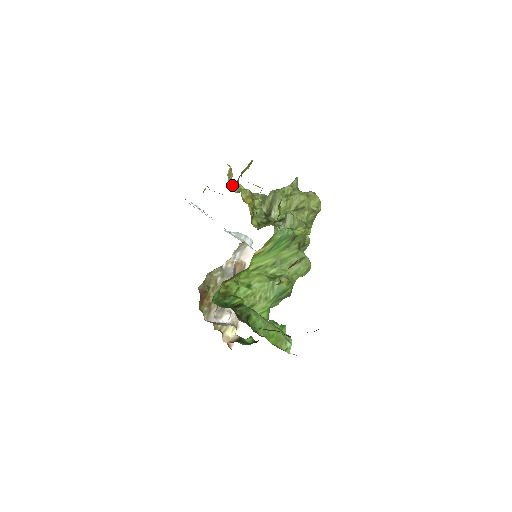
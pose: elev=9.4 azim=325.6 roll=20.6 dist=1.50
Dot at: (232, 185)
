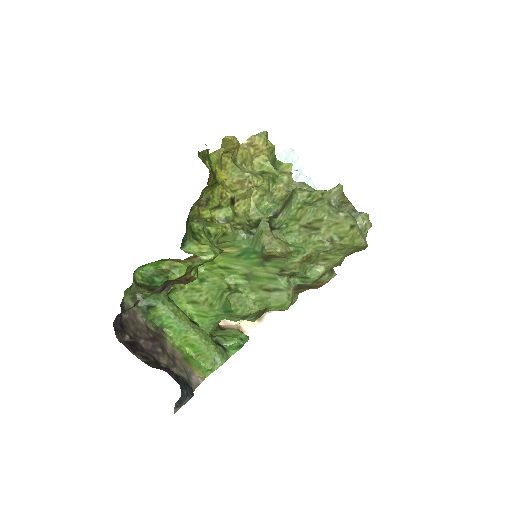
Dot at: (260, 161)
